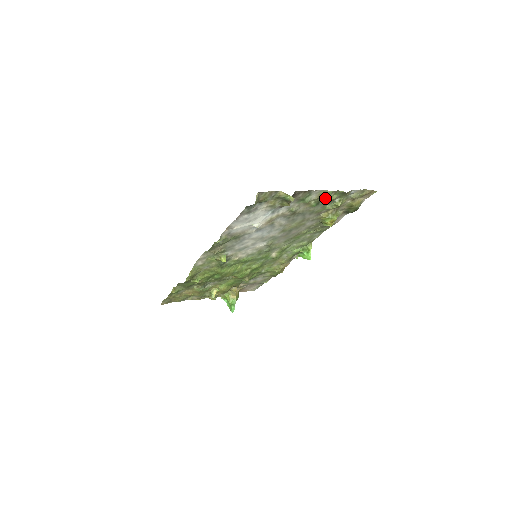
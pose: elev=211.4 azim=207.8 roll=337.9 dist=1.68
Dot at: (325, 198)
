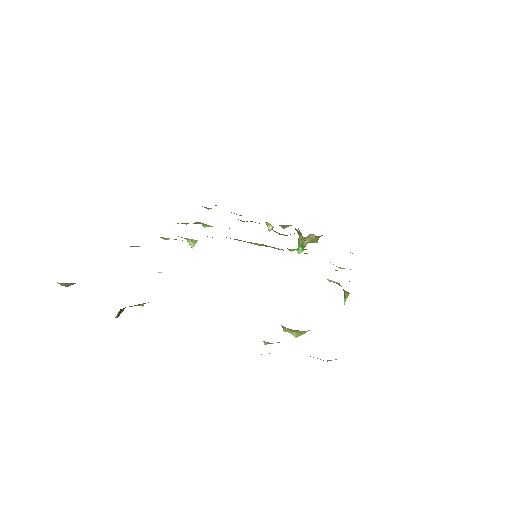
Dot at: occluded
